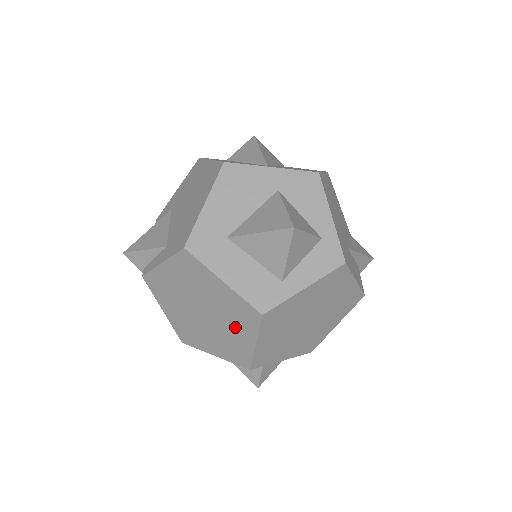
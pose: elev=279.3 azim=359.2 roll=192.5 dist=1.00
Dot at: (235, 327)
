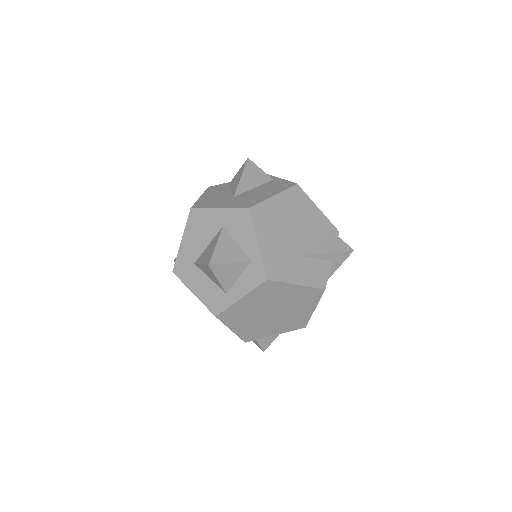
Dot at: occluded
